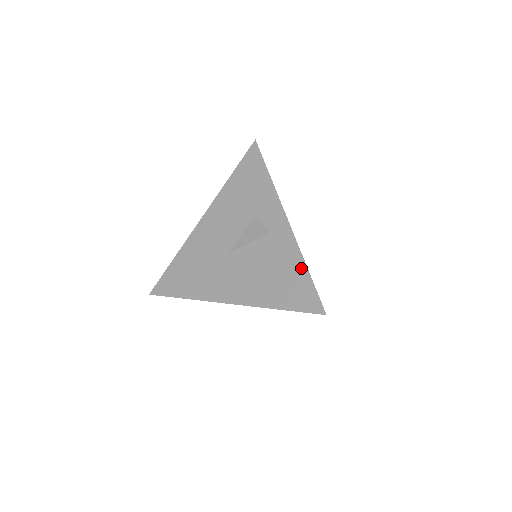
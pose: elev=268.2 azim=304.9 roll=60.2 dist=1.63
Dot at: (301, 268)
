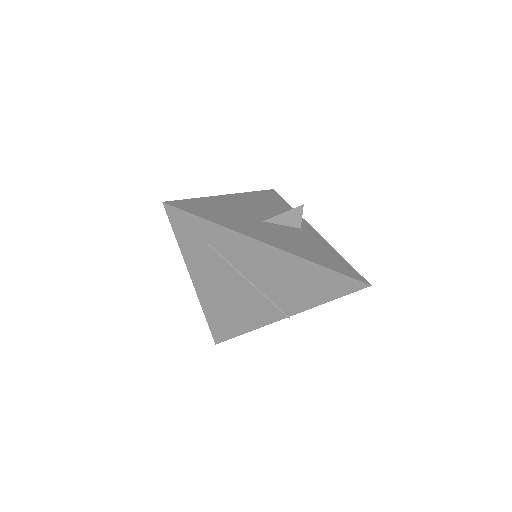
Dot at: (338, 255)
